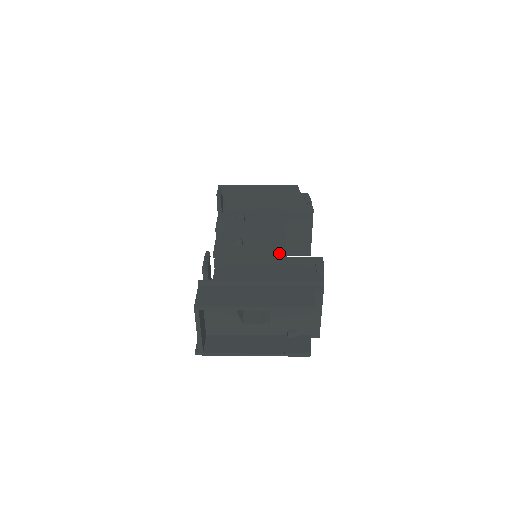
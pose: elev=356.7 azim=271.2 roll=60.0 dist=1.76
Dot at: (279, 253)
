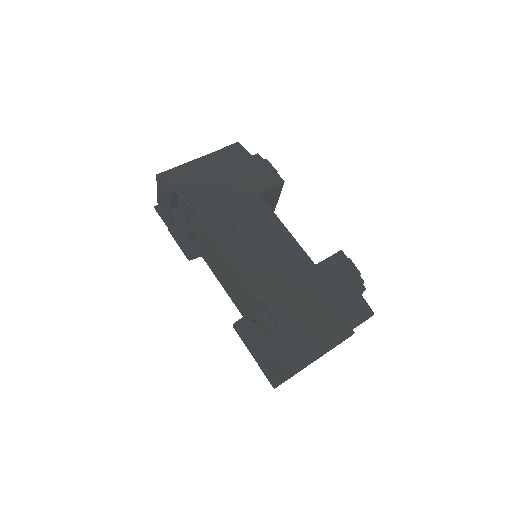
Dot at: (306, 263)
